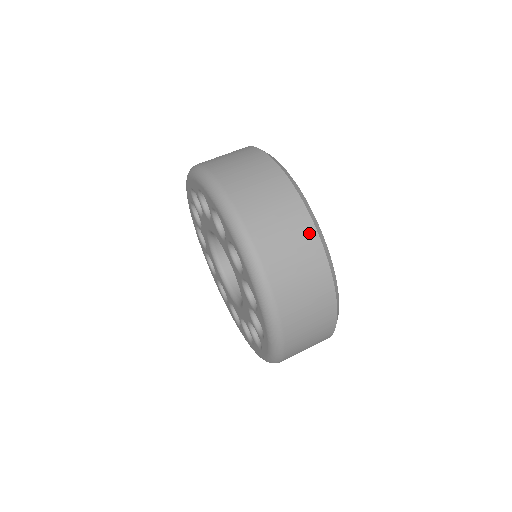
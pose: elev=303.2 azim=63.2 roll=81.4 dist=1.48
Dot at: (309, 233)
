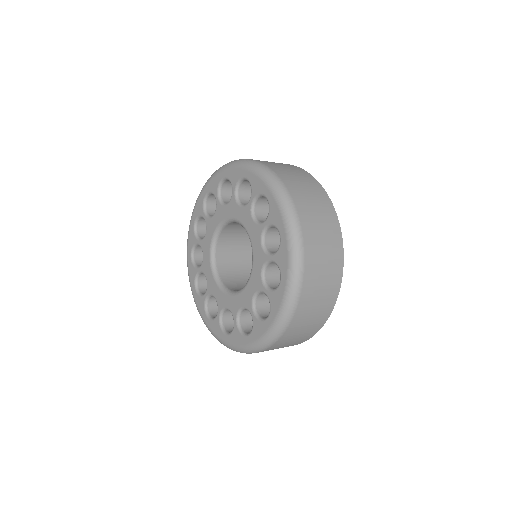
Dot at: (295, 167)
